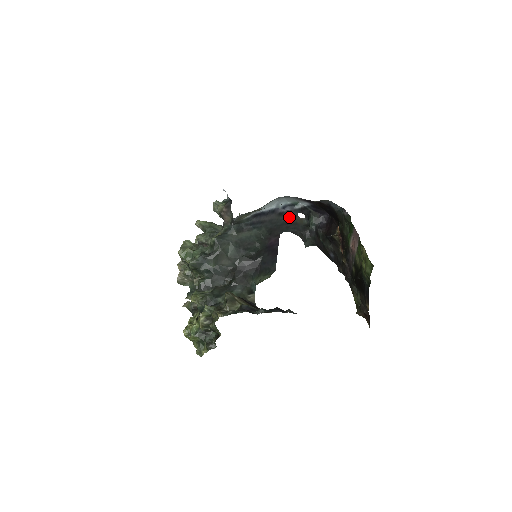
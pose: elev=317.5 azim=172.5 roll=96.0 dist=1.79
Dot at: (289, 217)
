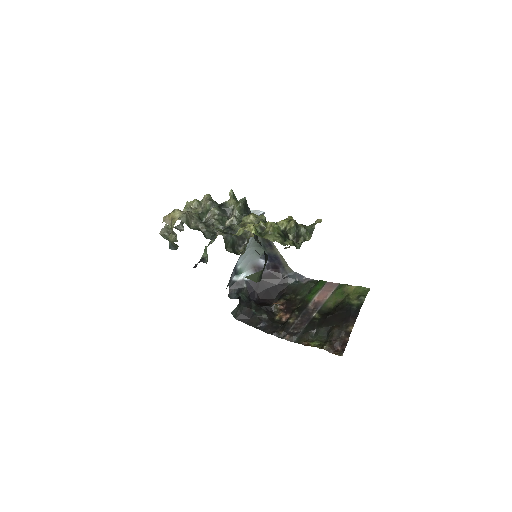
Dot at: occluded
